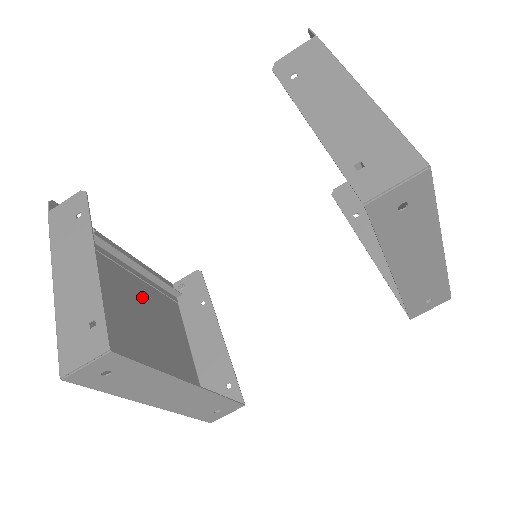
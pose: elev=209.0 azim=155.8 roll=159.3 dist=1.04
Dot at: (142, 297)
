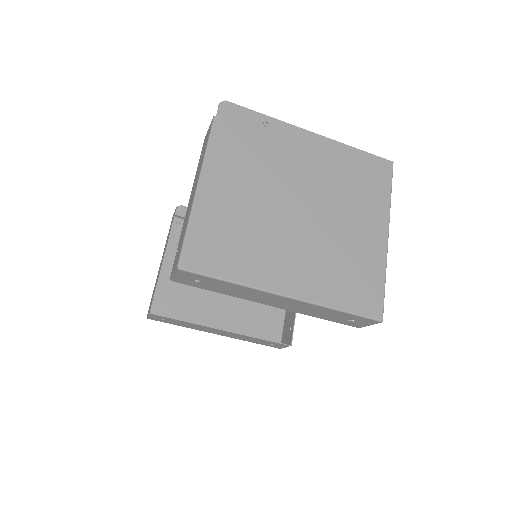
Dot at: occluded
